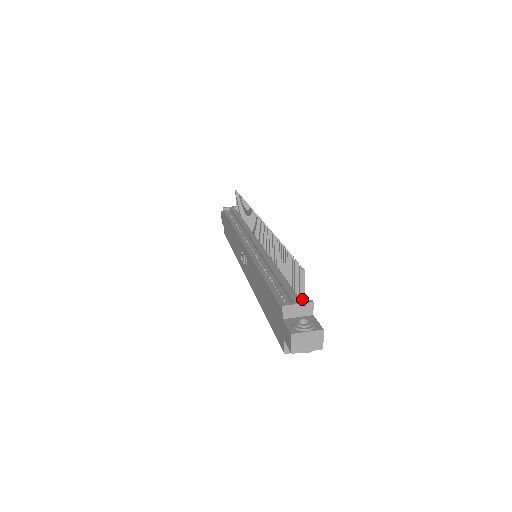
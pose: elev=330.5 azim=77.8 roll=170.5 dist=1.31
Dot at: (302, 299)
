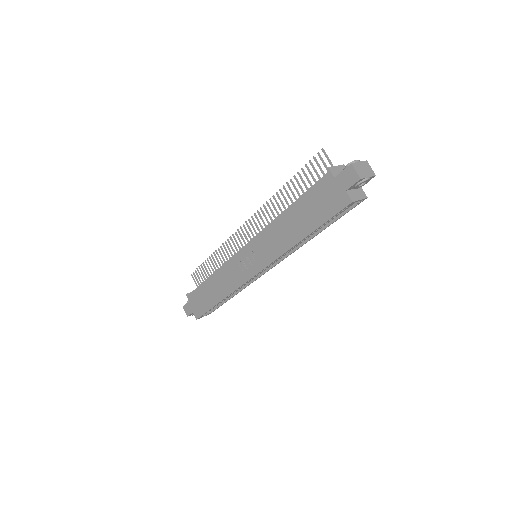
Dot at: occluded
